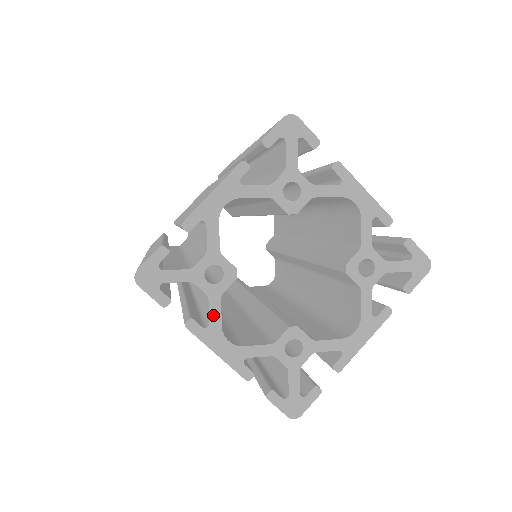
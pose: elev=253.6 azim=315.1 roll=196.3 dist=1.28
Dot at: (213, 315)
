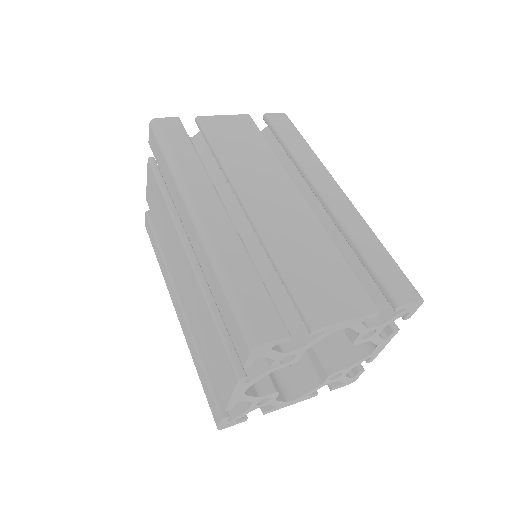
Dot at: (258, 378)
